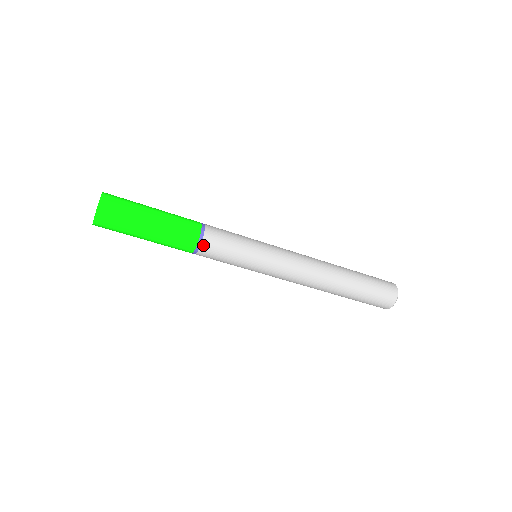
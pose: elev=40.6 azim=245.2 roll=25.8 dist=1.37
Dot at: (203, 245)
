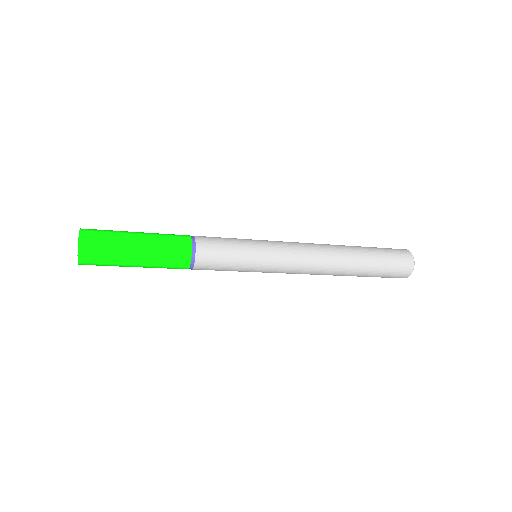
Dot at: (196, 267)
